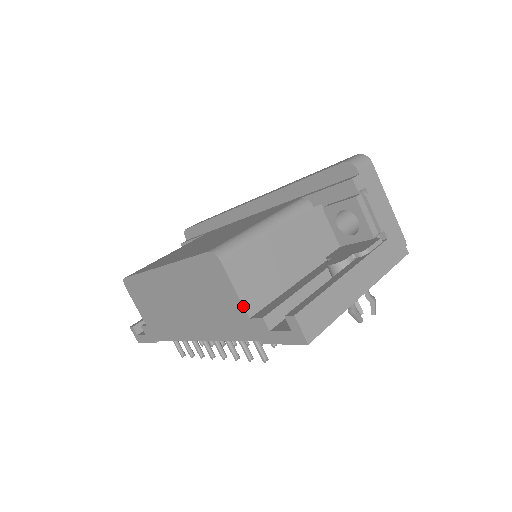
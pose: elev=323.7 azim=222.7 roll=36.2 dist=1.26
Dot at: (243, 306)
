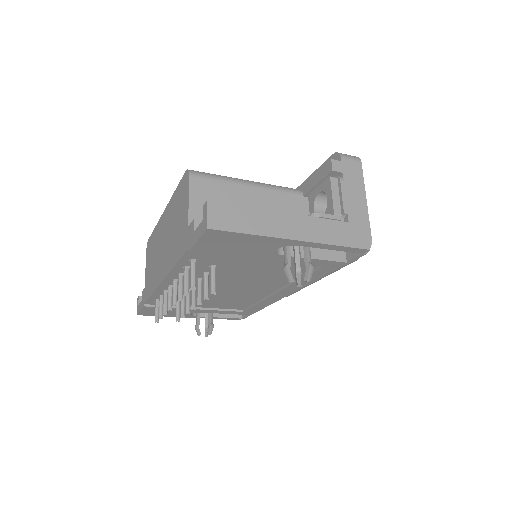
Dot at: (188, 214)
